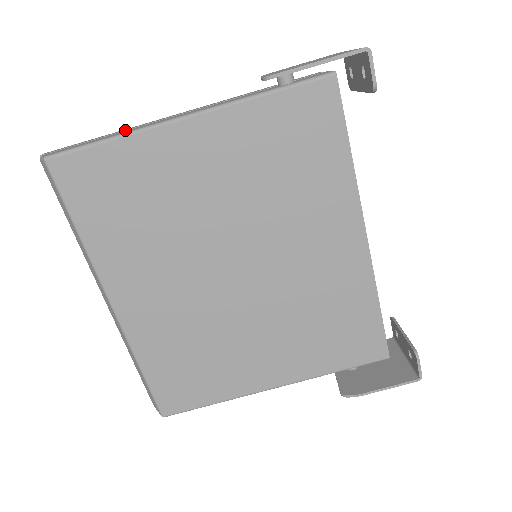
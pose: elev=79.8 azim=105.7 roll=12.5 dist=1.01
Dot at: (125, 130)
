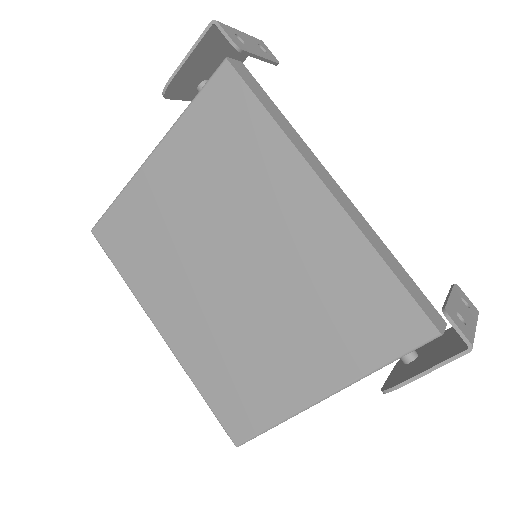
Dot at: occluded
